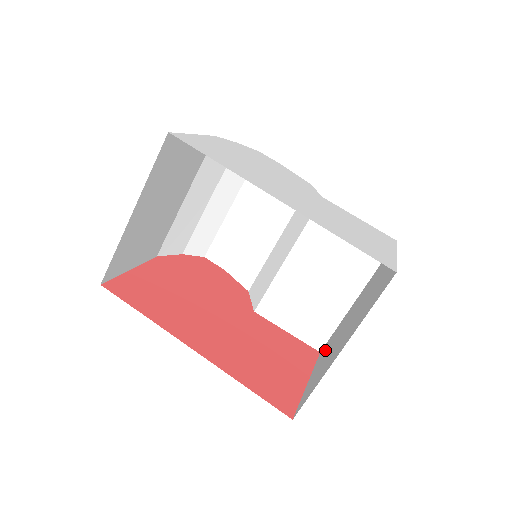
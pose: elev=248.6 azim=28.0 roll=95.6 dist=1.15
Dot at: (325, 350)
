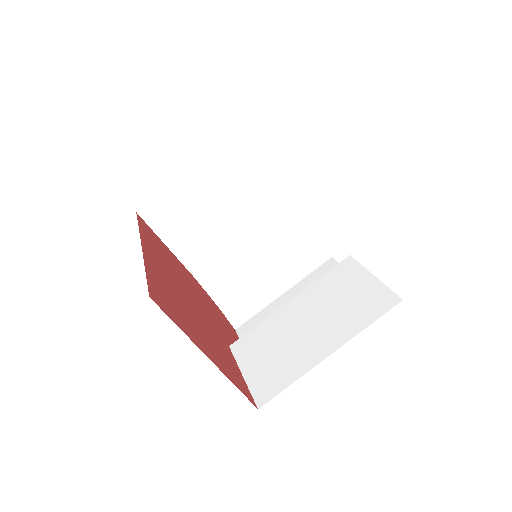
Dot at: occluded
